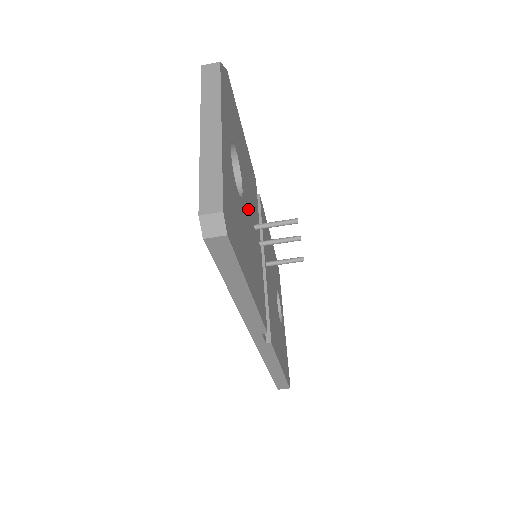
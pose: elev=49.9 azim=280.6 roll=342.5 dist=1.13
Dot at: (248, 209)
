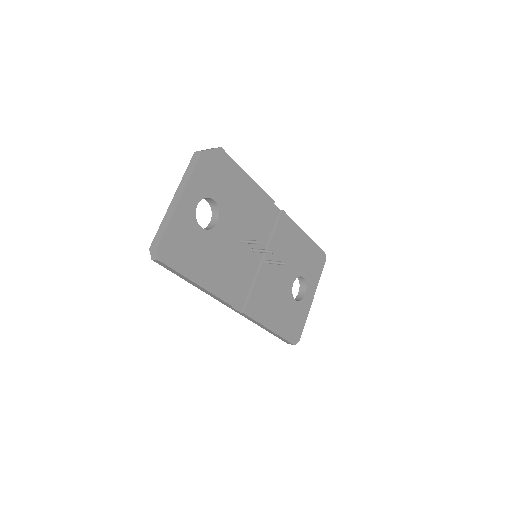
Dot at: (228, 232)
